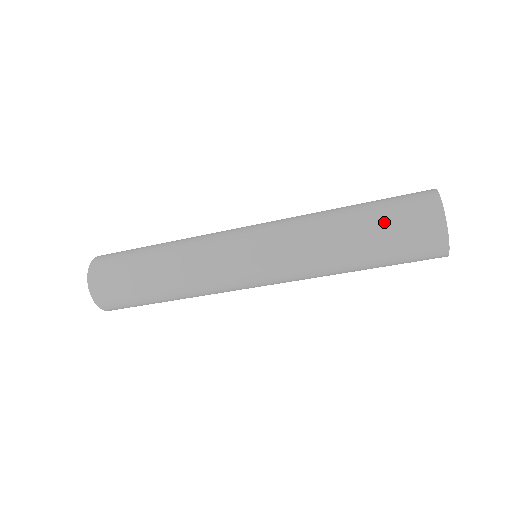
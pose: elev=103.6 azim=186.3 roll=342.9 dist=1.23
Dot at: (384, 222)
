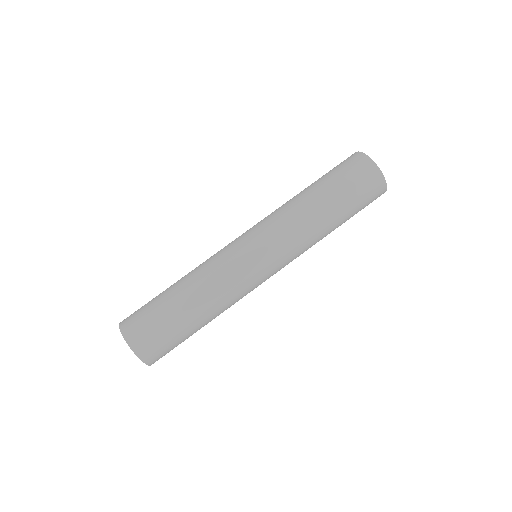
Dot at: (340, 184)
